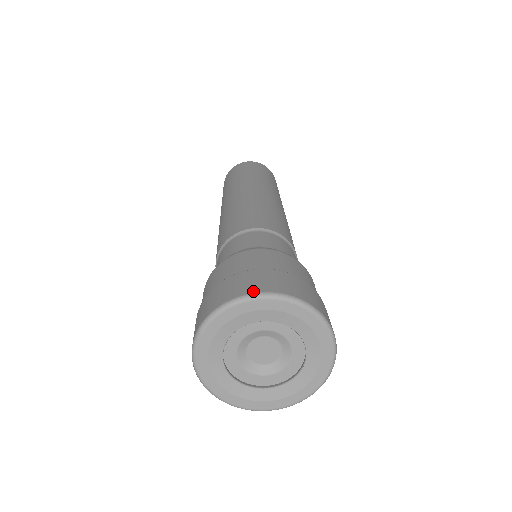
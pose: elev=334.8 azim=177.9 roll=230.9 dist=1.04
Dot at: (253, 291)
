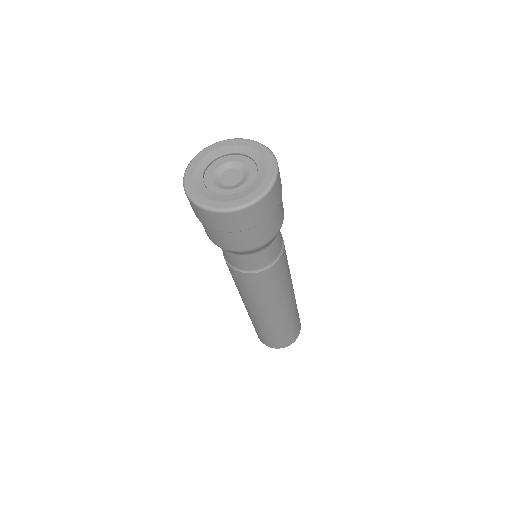
Dot at: (193, 161)
